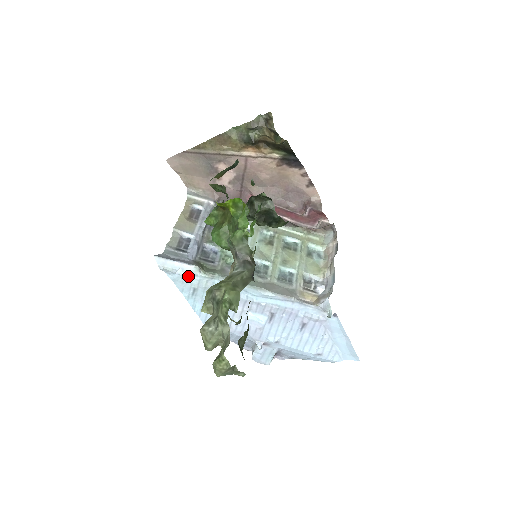
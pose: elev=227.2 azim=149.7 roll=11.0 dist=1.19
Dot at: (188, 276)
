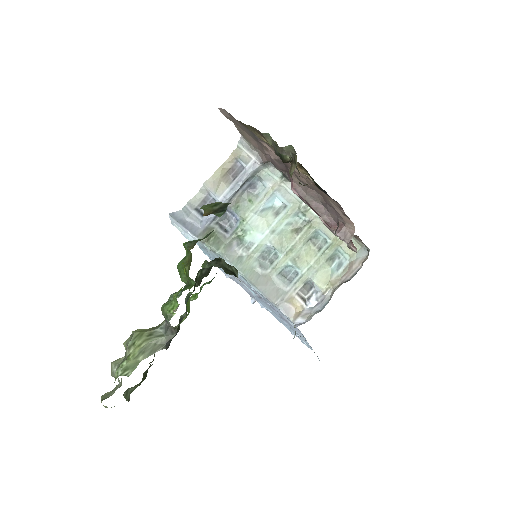
Dot at: occluded
